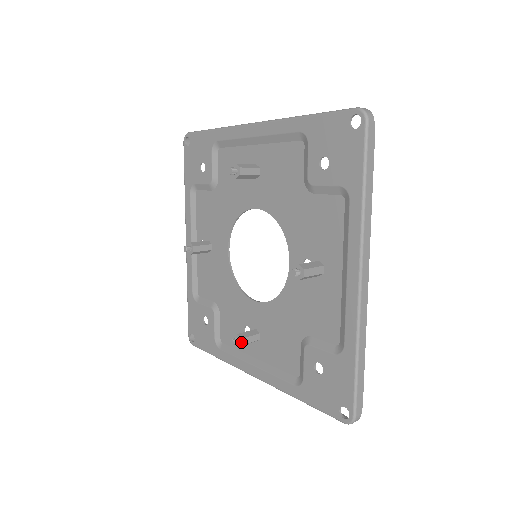
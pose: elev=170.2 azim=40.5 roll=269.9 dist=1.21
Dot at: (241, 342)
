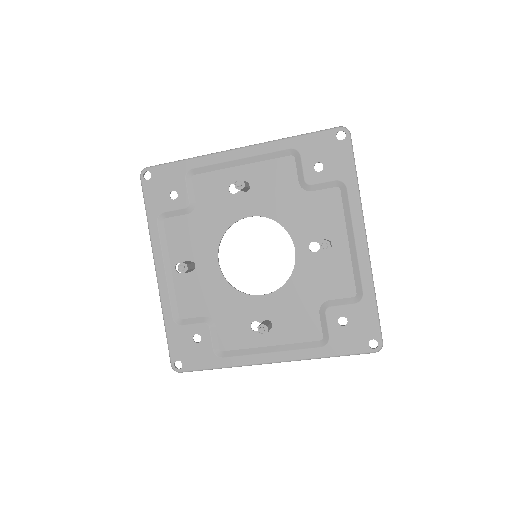
Dot at: (268, 329)
